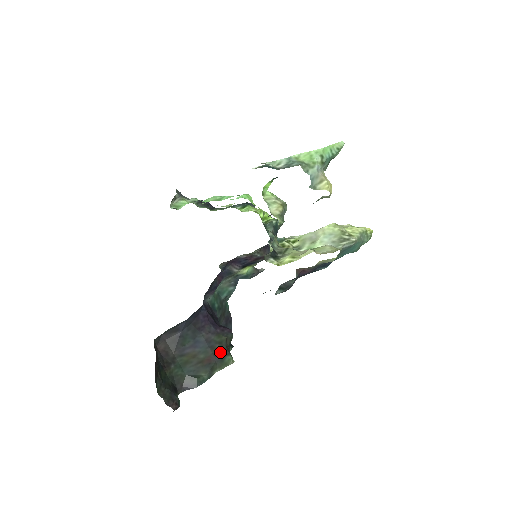
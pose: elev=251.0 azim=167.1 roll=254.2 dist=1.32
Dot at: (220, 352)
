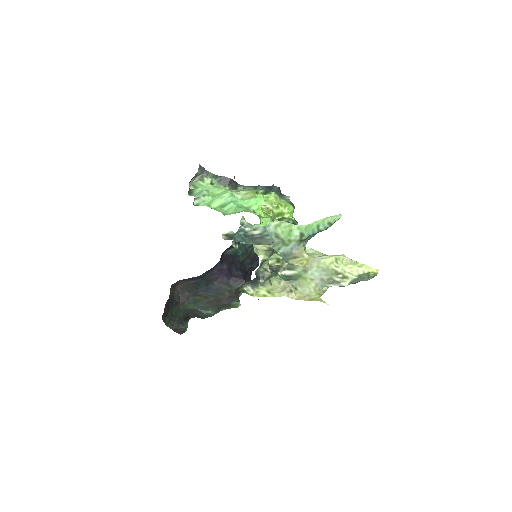
Dot at: (228, 298)
